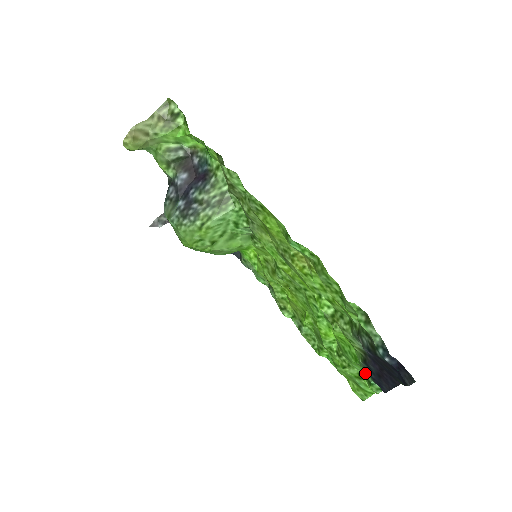
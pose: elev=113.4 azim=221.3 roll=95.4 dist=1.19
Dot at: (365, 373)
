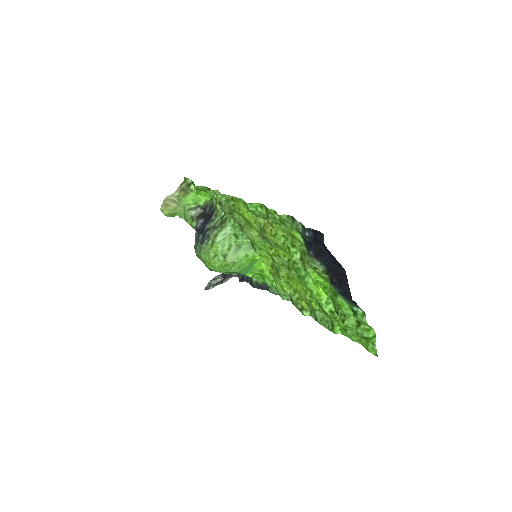
Dot at: (351, 308)
